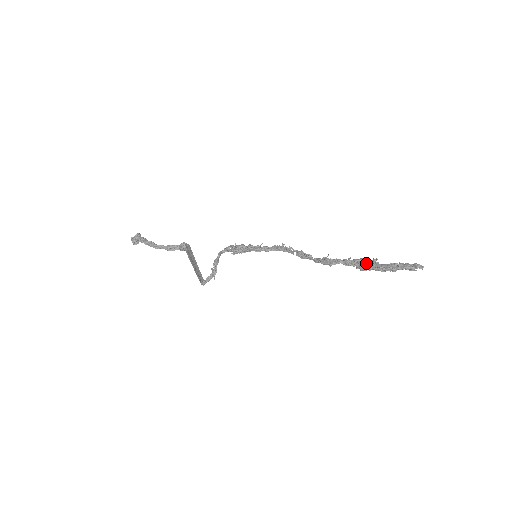
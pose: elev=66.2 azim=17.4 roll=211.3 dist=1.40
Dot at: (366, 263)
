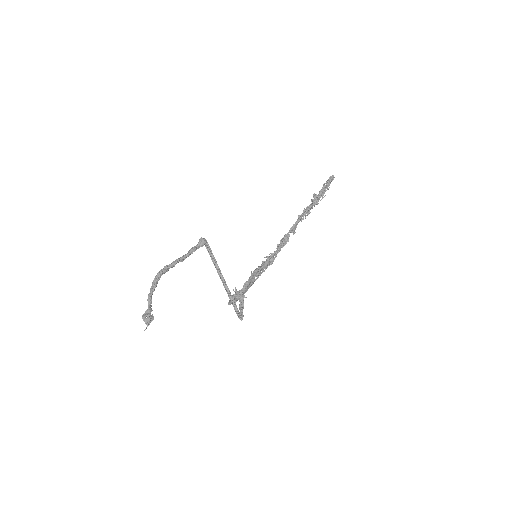
Dot at: (313, 201)
